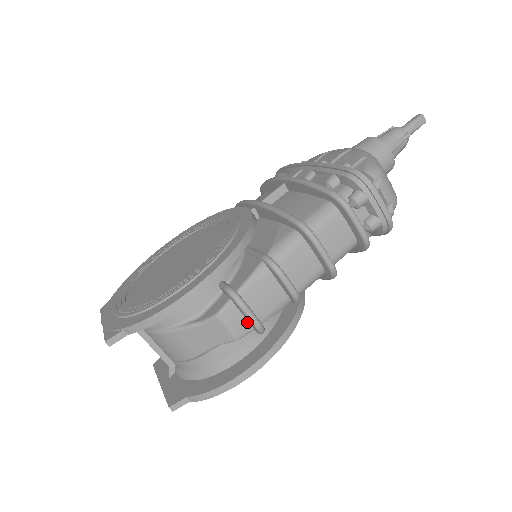
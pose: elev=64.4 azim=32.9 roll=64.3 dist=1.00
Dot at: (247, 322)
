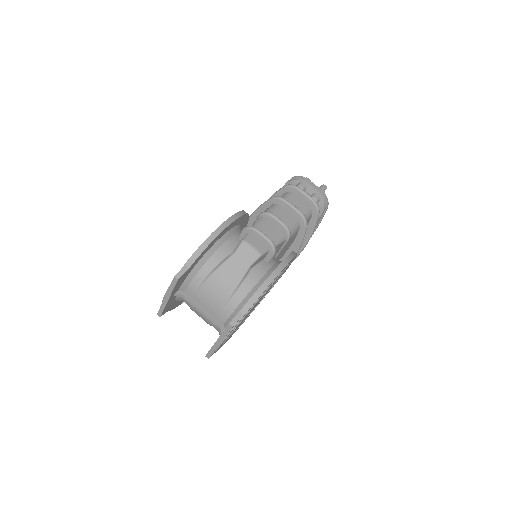
Dot at: (263, 245)
